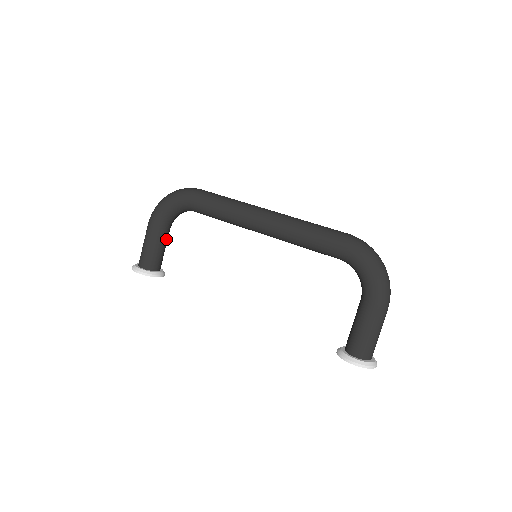
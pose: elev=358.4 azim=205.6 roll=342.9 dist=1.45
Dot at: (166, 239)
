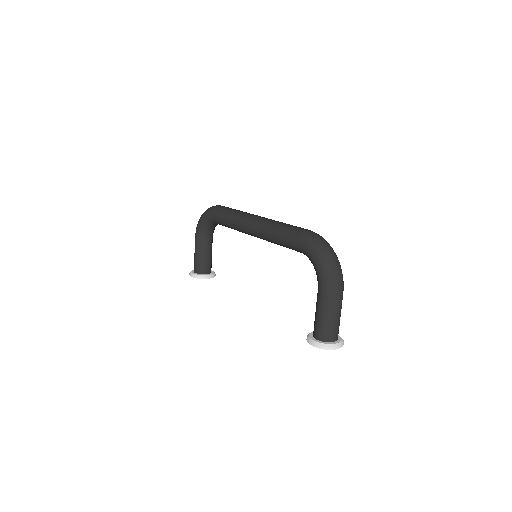
Dot at: (209, 248)
